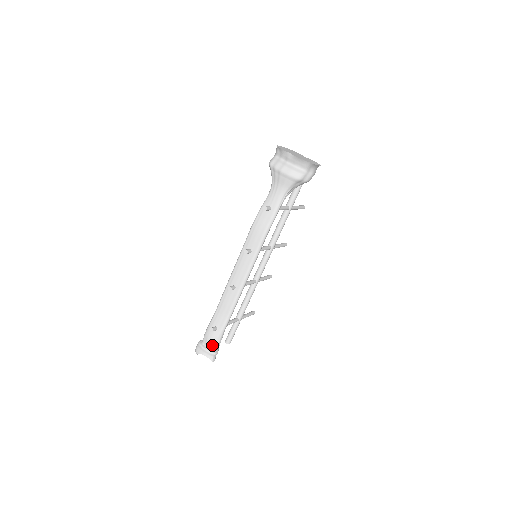
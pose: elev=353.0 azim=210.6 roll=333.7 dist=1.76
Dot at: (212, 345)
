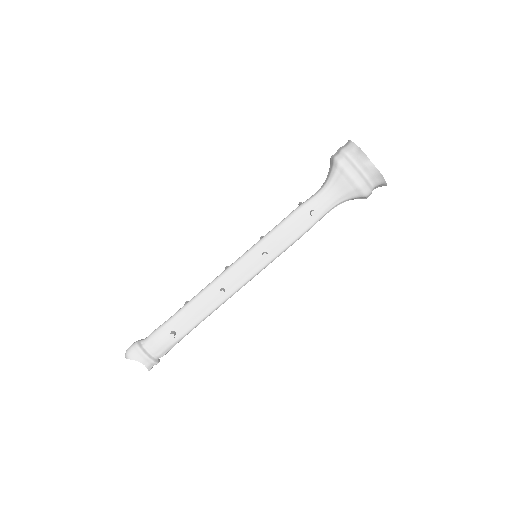
Dot at: (159, 352)
